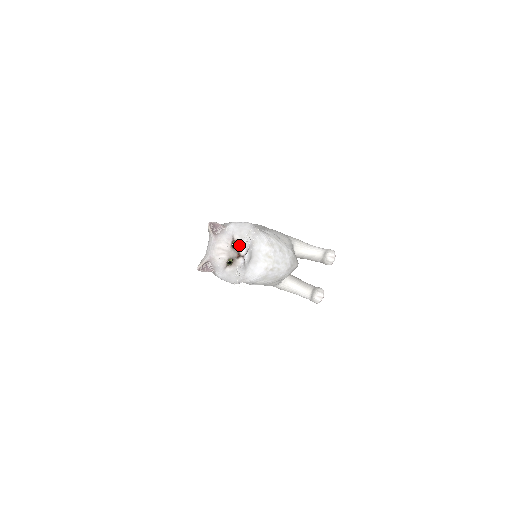
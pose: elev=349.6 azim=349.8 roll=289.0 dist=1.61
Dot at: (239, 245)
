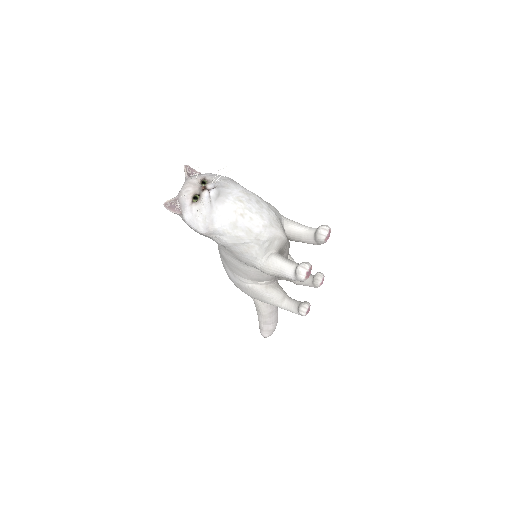
Dot at: (208, 182)
